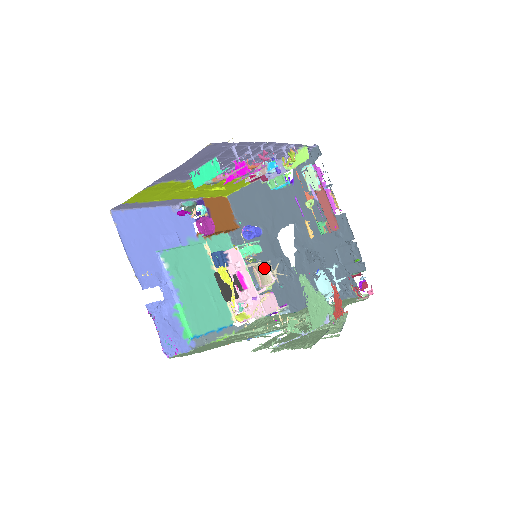
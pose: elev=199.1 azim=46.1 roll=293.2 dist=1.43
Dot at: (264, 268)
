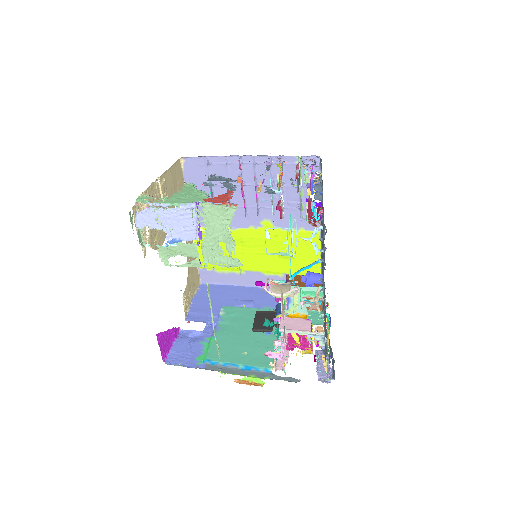
Dot at: (288, 285)
